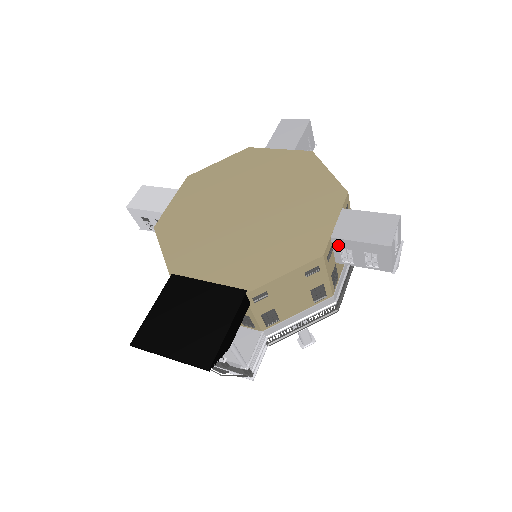
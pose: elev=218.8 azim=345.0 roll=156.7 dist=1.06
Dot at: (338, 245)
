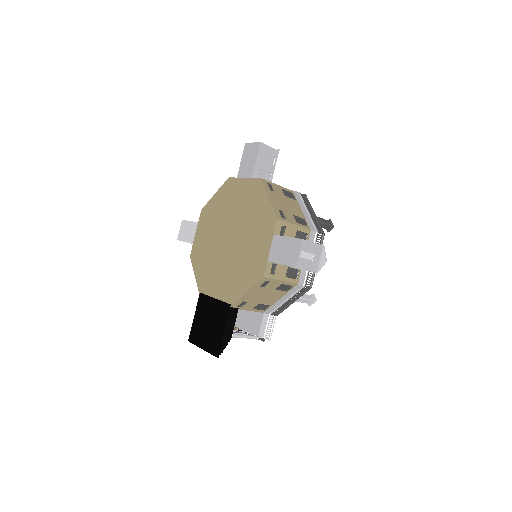
Dot at: (276, 263)
